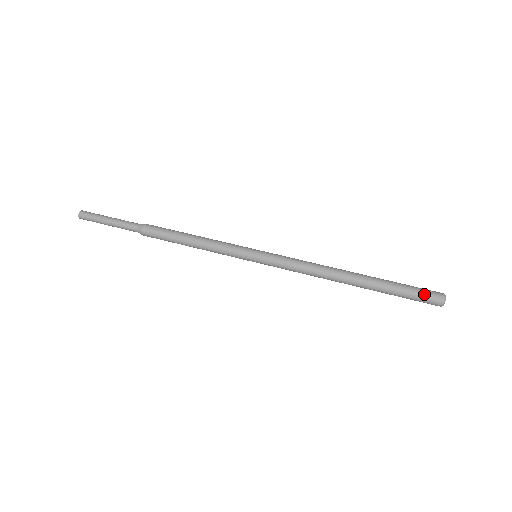
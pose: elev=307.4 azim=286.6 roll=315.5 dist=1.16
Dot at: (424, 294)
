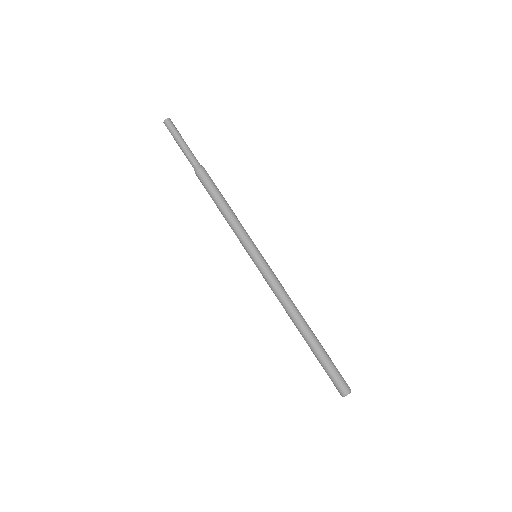
Dot at: (338, 379)
